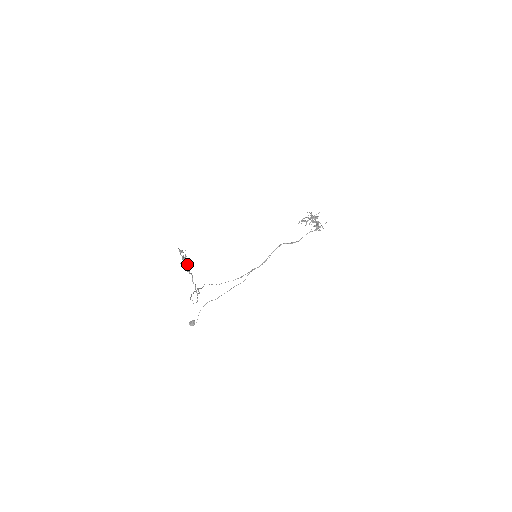
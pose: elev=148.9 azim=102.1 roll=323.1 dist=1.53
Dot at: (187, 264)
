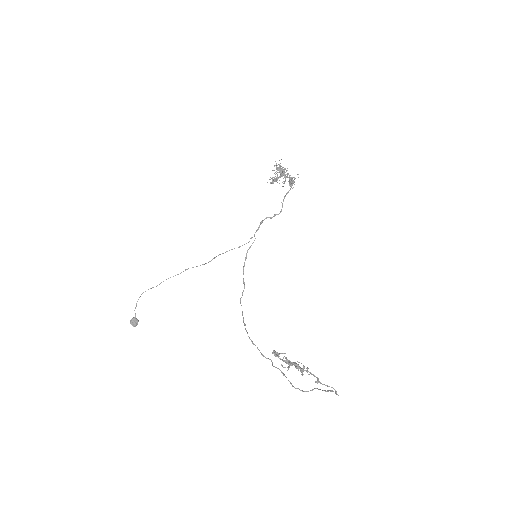
Dot at: (316, 377)
